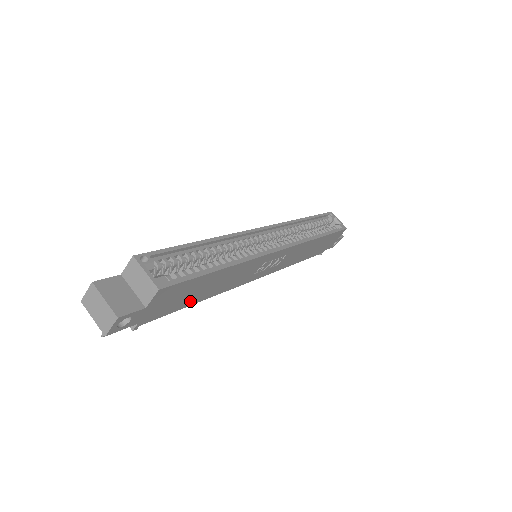
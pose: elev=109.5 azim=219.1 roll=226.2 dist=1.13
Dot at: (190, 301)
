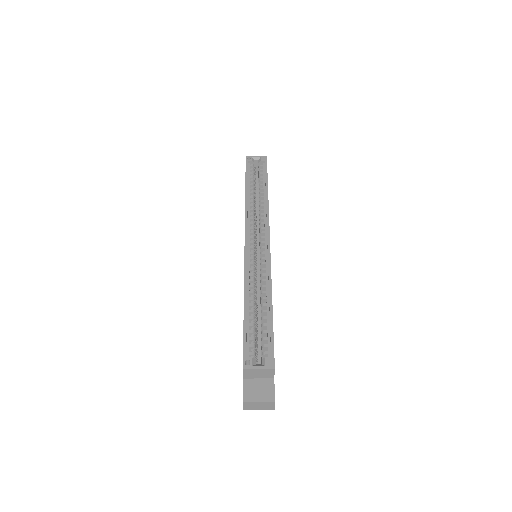
Dot at: occluded
